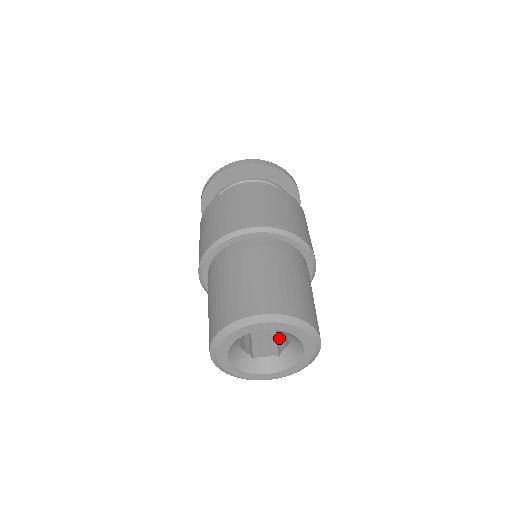
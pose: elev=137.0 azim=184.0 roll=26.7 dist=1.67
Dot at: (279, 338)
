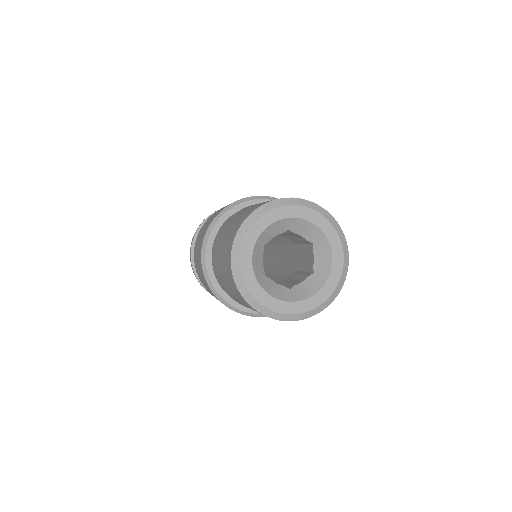
Dot at: (306, 266)
